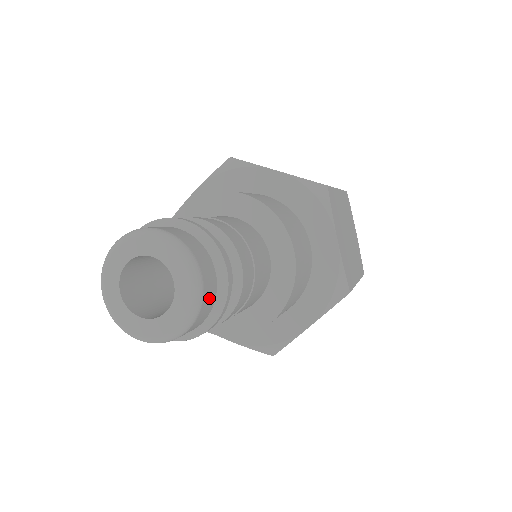
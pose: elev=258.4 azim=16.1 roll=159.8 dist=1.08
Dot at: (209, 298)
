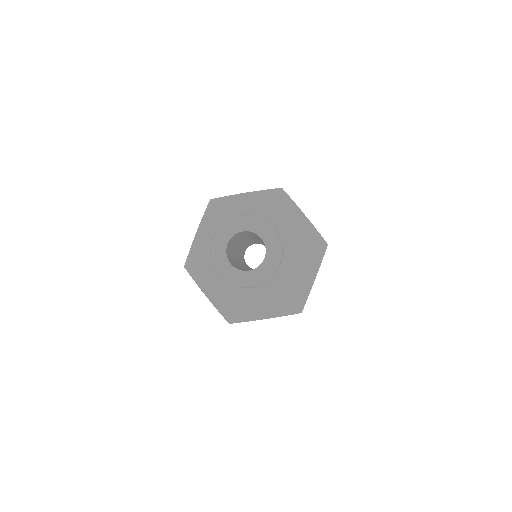
Dot at: occluded
